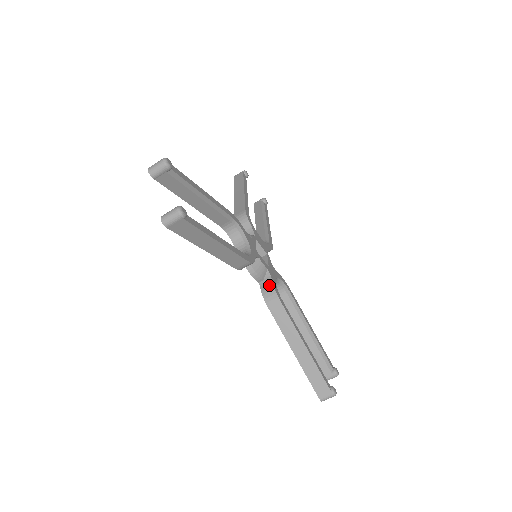
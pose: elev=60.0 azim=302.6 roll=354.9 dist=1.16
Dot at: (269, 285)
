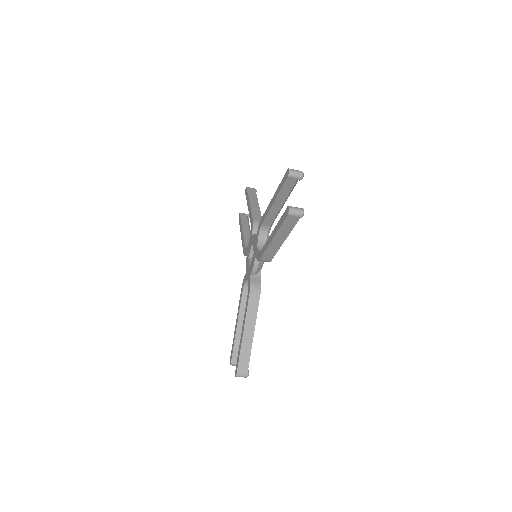
Dot at: (258, 281)
